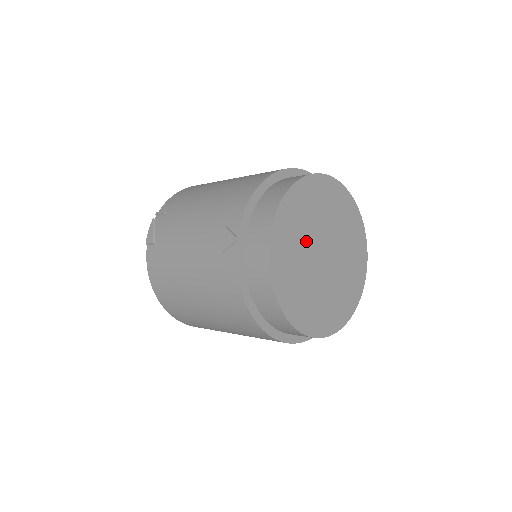
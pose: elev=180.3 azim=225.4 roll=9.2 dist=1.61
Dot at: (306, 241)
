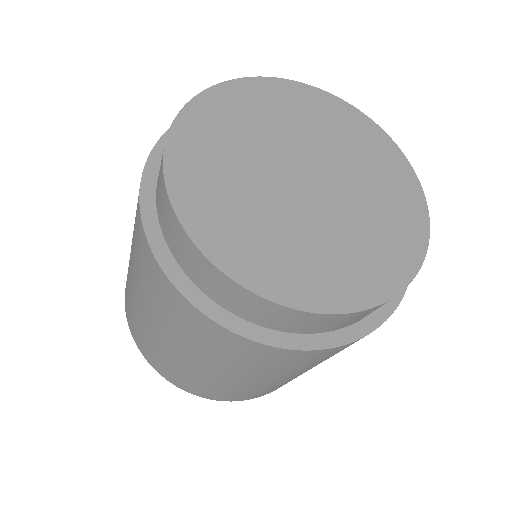
Dot at: (278, 137)
